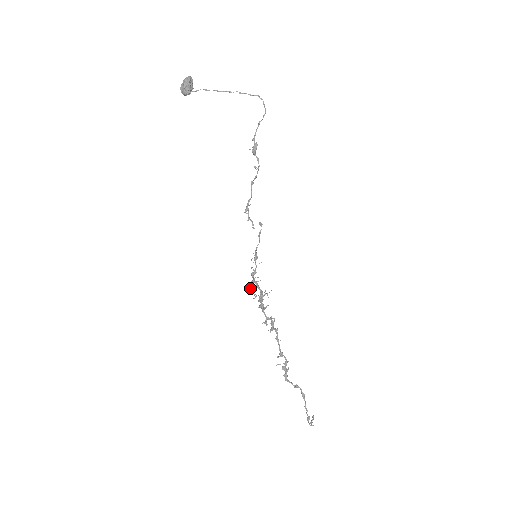
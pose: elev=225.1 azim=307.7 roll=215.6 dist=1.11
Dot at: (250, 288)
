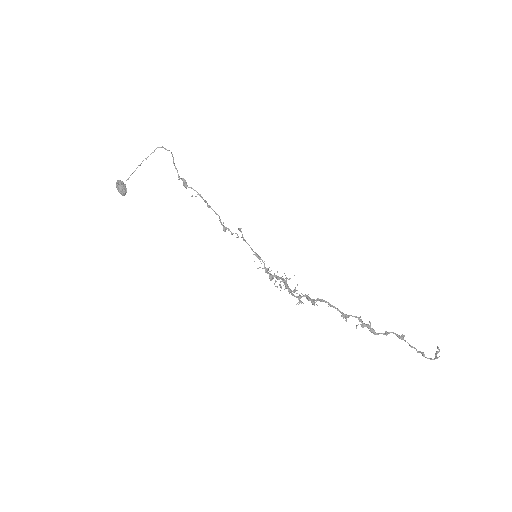
Dot at: (274, 284)
